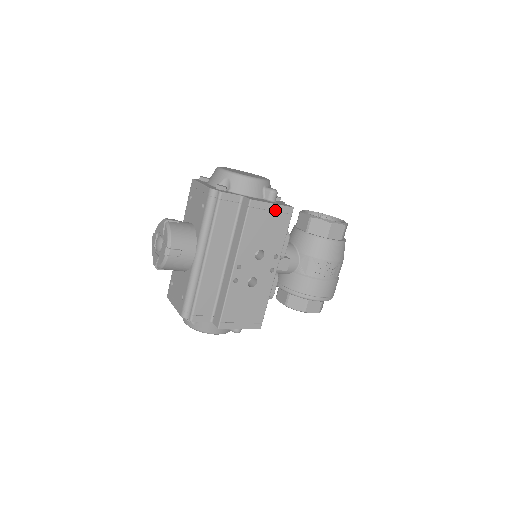
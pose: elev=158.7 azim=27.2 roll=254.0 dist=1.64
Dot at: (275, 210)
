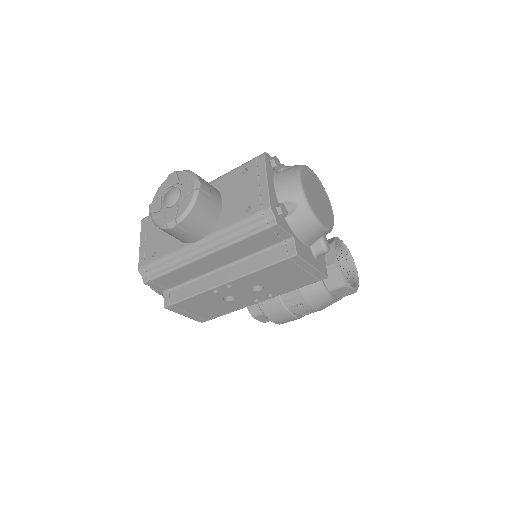
Dot at: (310, 271)
